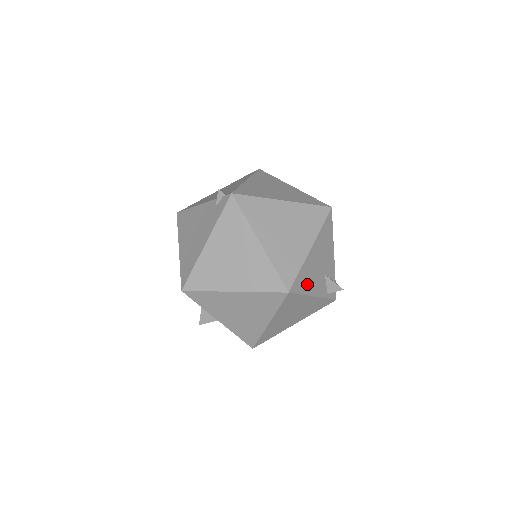
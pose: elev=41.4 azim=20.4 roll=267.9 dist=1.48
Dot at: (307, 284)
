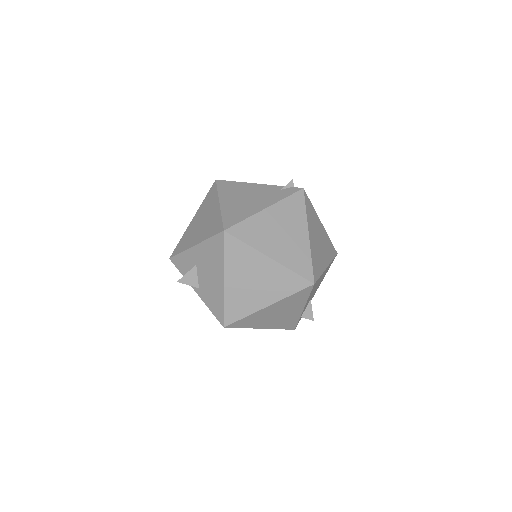
Dot at: (312, 292)
